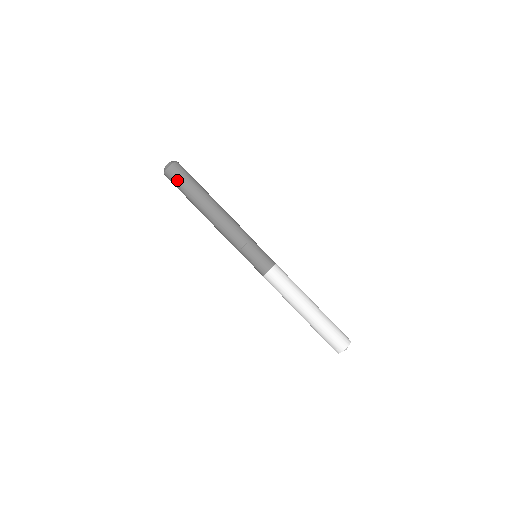
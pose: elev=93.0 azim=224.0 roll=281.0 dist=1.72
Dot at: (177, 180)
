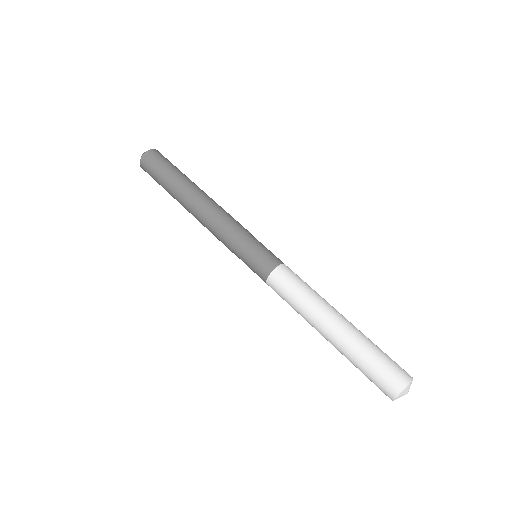
Dot at: (153, 169)
